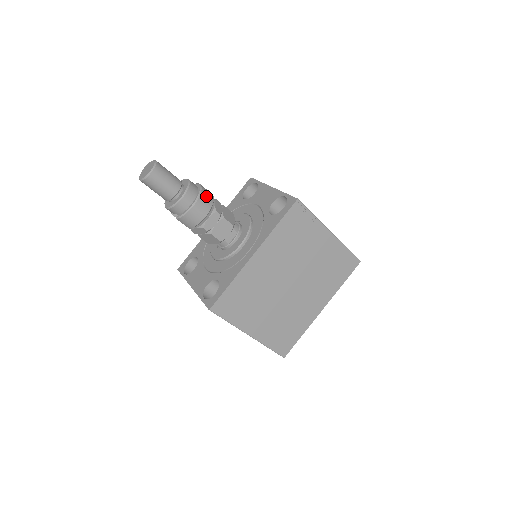
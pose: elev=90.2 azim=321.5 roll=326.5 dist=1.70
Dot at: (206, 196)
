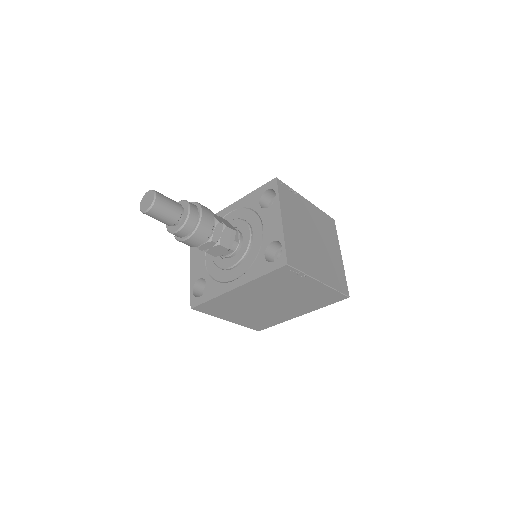
Dot at: (203, 230)
